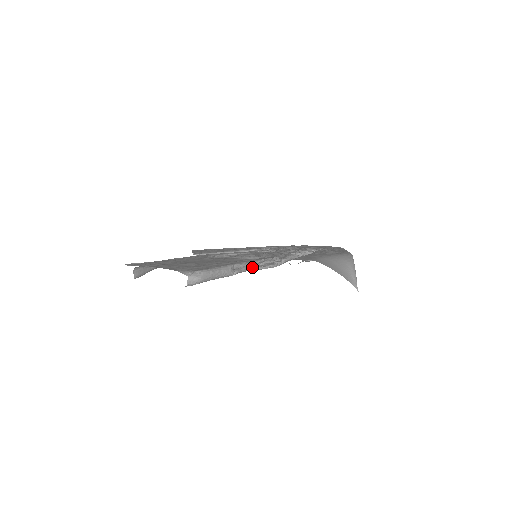
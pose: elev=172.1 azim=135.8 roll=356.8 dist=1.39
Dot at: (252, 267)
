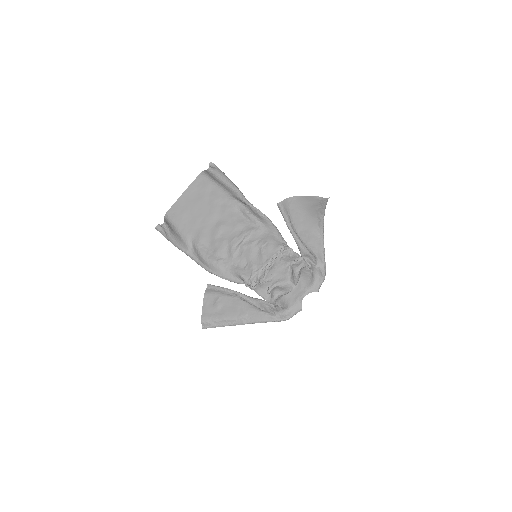
Dot at: (252, 204)
